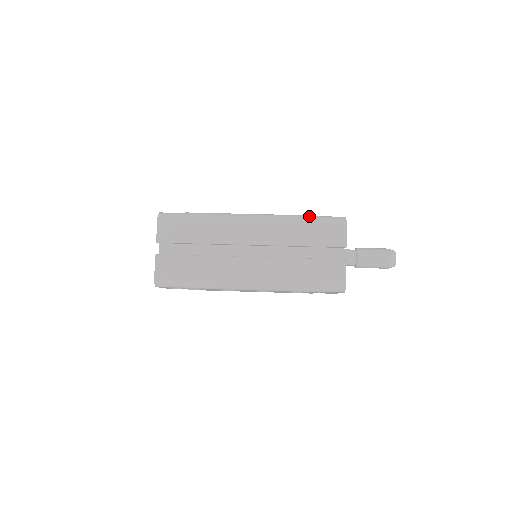
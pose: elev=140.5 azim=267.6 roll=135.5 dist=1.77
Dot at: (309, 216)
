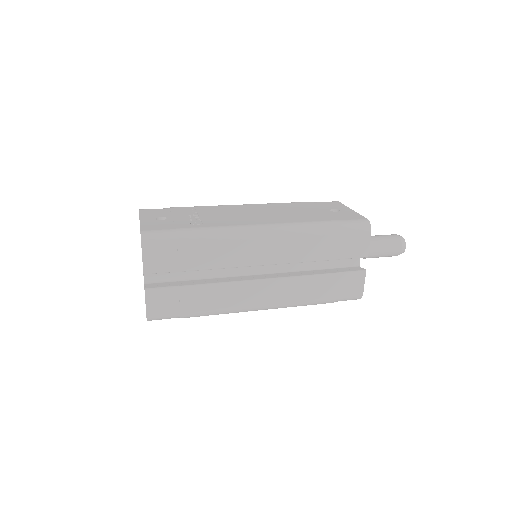
Dot at: (330, 225)
